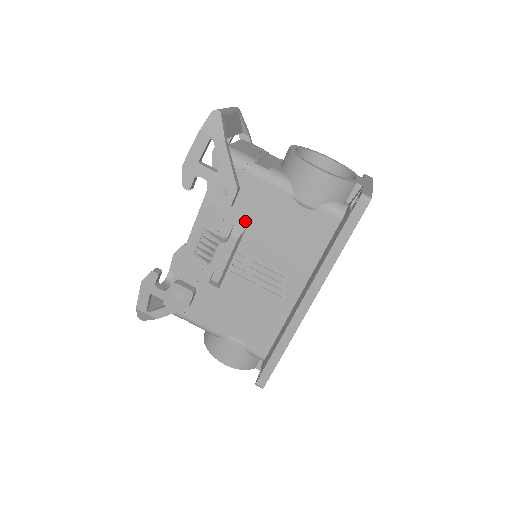
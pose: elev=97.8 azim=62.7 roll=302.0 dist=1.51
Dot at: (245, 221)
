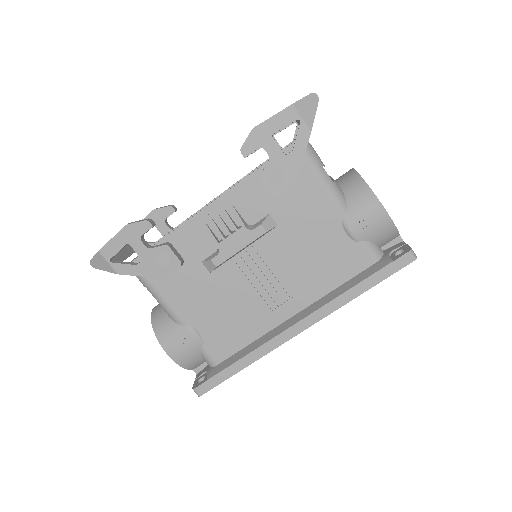
Dot at: (281, 218)
